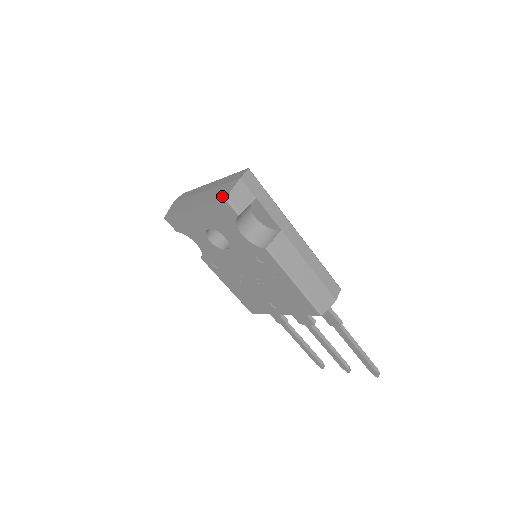
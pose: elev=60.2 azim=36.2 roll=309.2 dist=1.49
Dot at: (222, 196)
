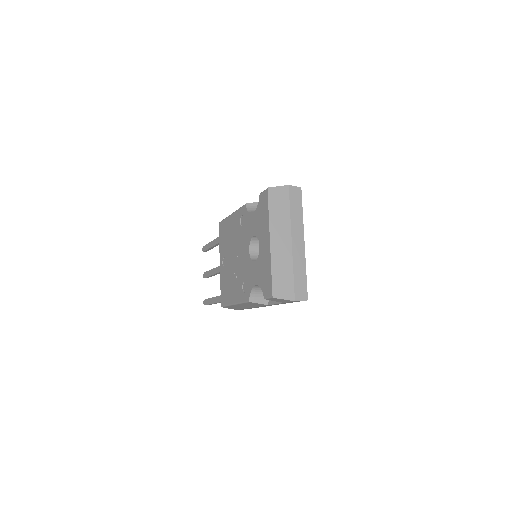
Dot at: (277, 290)
